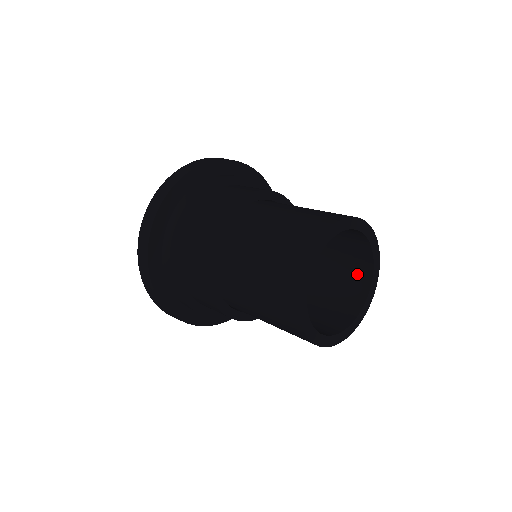
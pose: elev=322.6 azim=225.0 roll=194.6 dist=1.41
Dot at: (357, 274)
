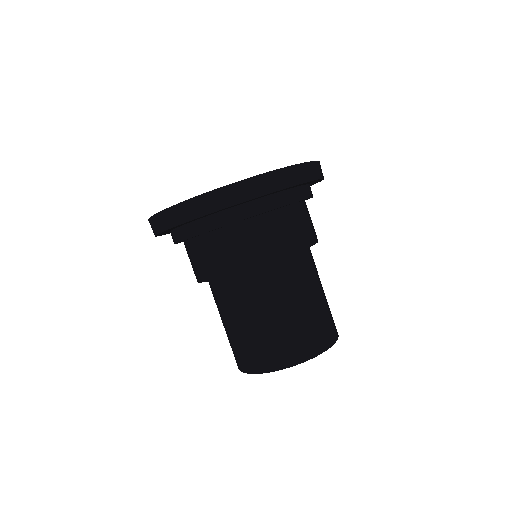
Dot at: occluded
